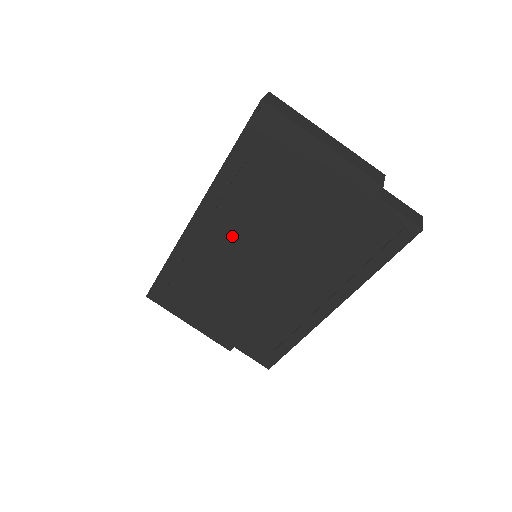
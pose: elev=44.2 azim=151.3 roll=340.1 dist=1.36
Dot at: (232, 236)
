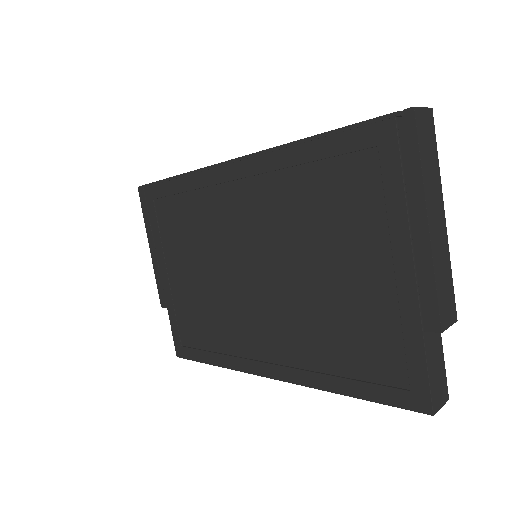
Dot at: (252, 215)
